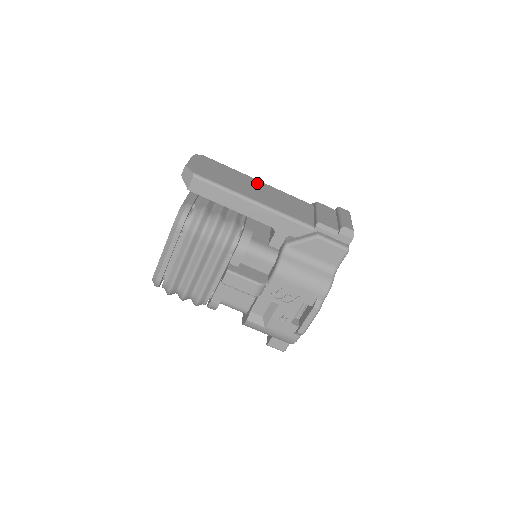
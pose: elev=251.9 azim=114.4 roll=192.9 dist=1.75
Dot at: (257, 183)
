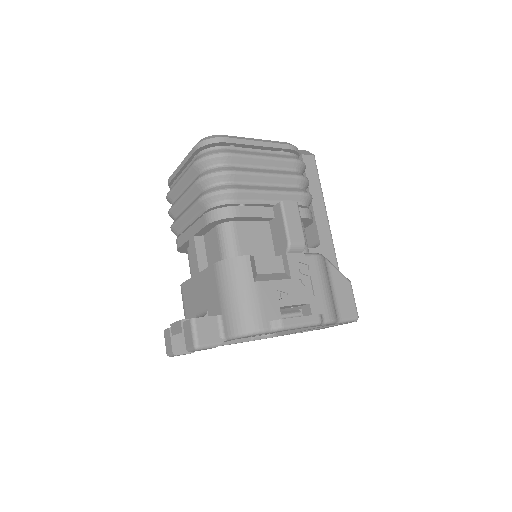
Dot at: occluded
